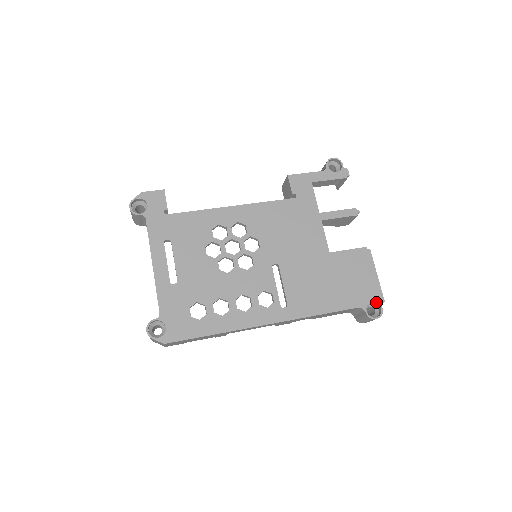
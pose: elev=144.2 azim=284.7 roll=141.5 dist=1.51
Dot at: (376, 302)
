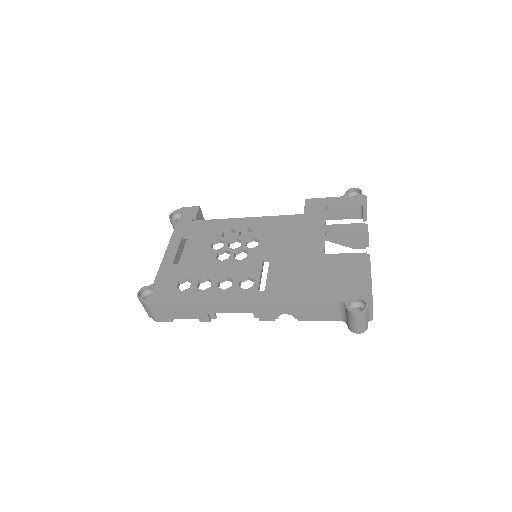
Dot at: (362, 299)
